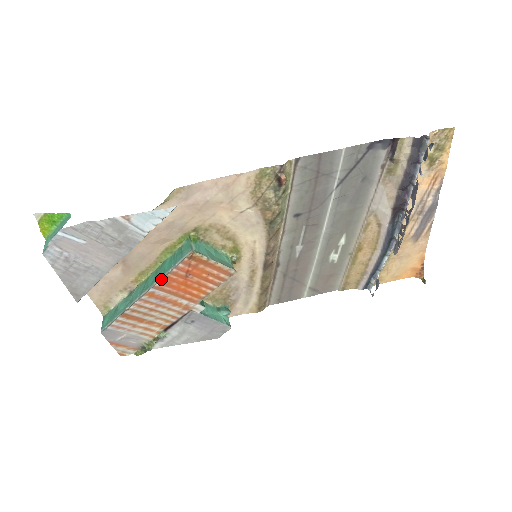
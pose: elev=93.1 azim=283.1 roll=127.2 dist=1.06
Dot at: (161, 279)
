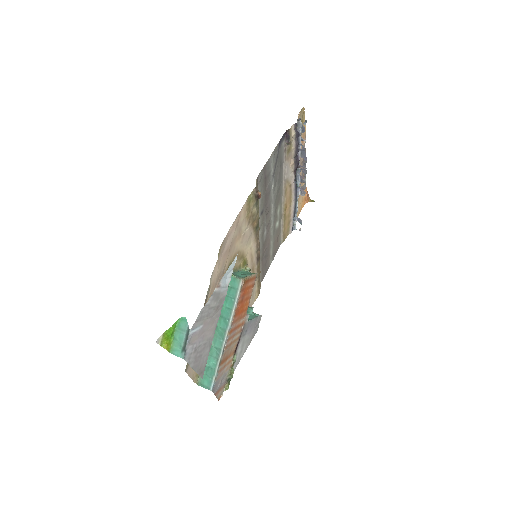
Dot at: (234, 314)
